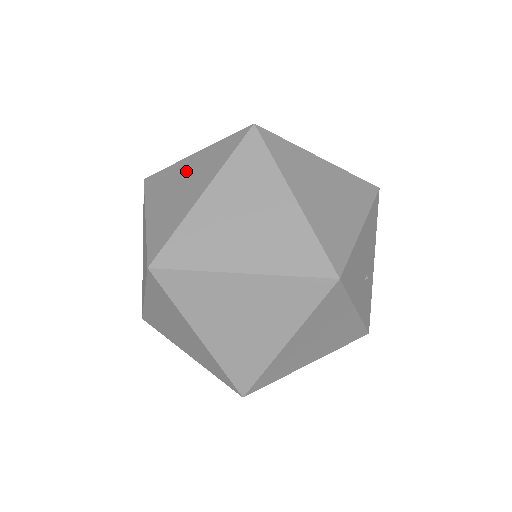
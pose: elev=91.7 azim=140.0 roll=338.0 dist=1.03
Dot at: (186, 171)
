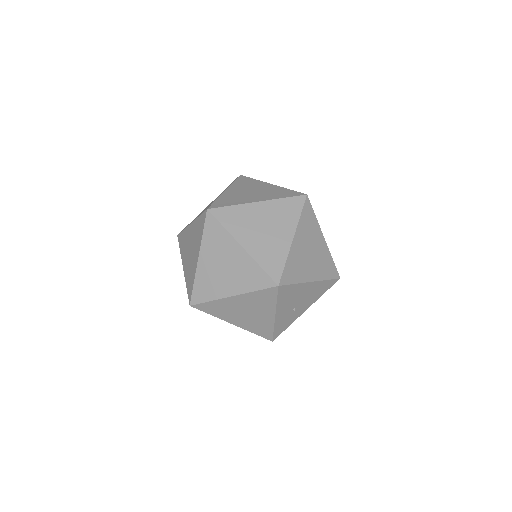
Dot at: (261, 188)
